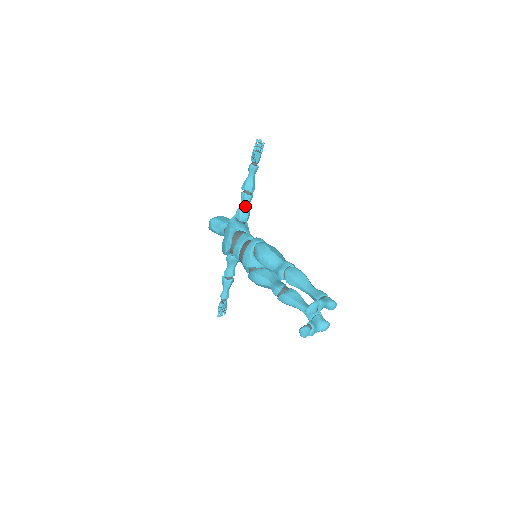
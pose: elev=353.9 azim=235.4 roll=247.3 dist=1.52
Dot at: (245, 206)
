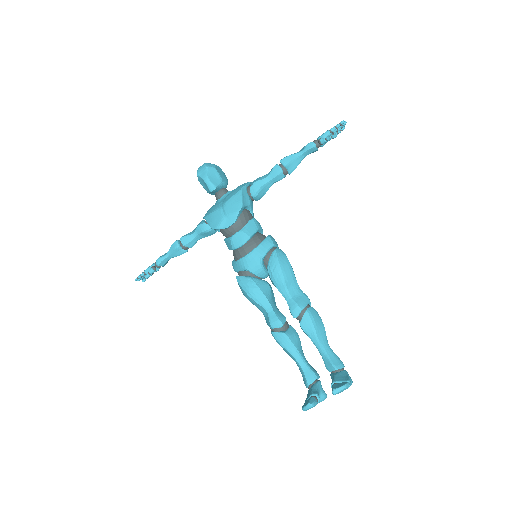
Dot at: (270, 183)
